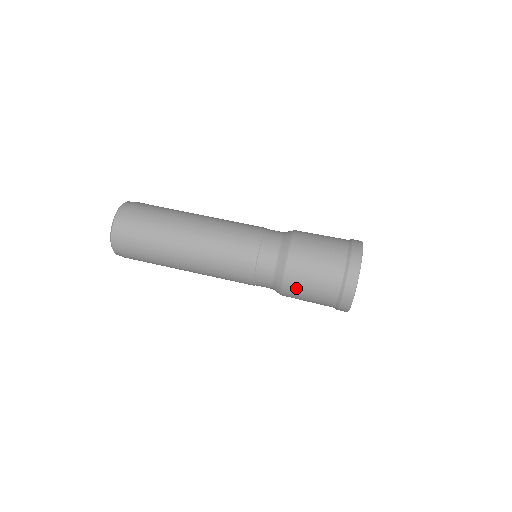
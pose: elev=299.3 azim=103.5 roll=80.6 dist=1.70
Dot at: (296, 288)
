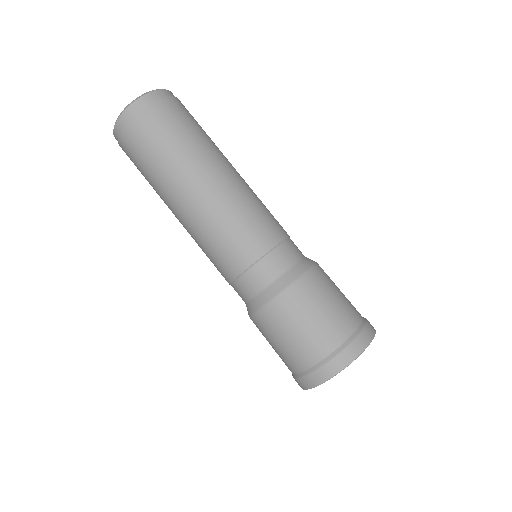
Dot at: (263, 329)
